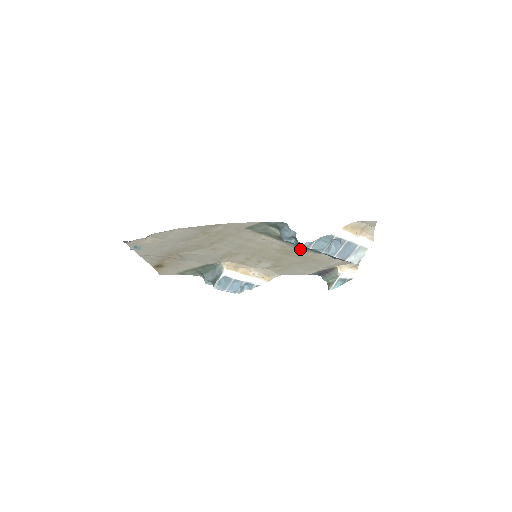
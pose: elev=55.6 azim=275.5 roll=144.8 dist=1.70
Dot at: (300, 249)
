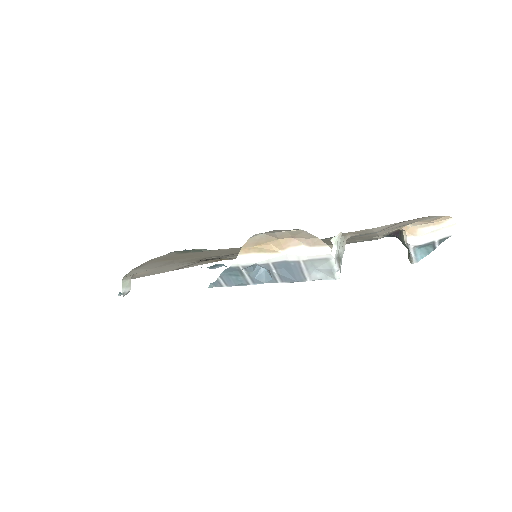
Dot at: occluded
